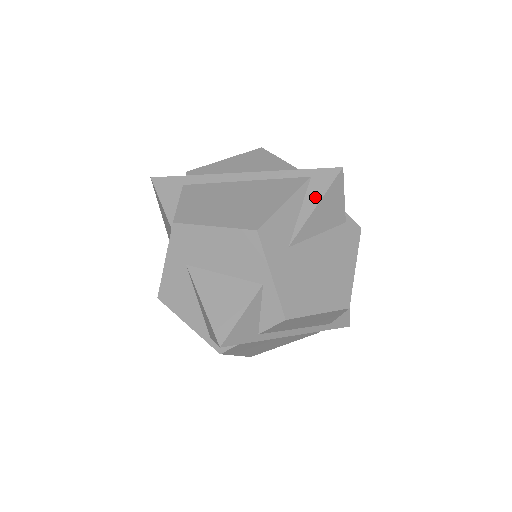
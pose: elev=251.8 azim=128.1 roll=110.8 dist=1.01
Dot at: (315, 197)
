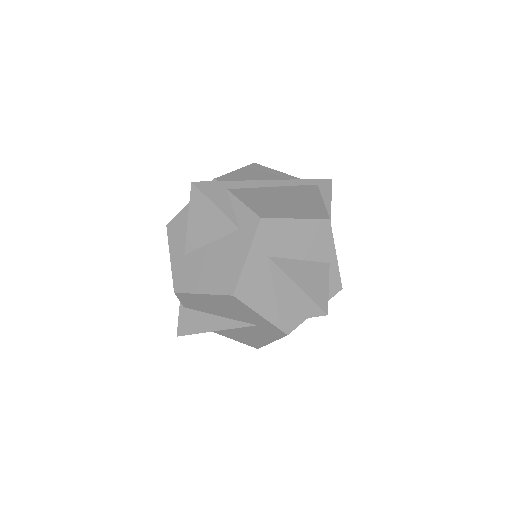
Dot at: (327, 199)
